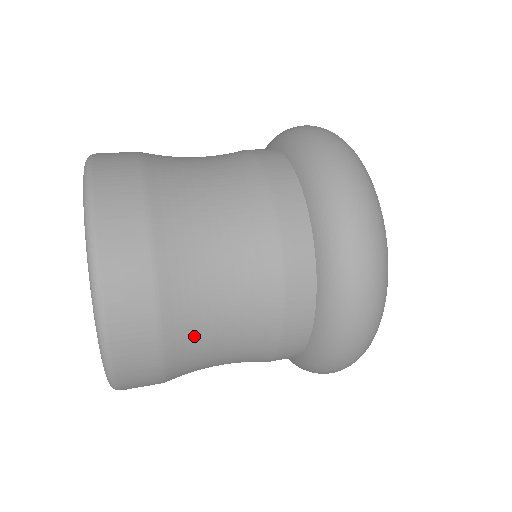
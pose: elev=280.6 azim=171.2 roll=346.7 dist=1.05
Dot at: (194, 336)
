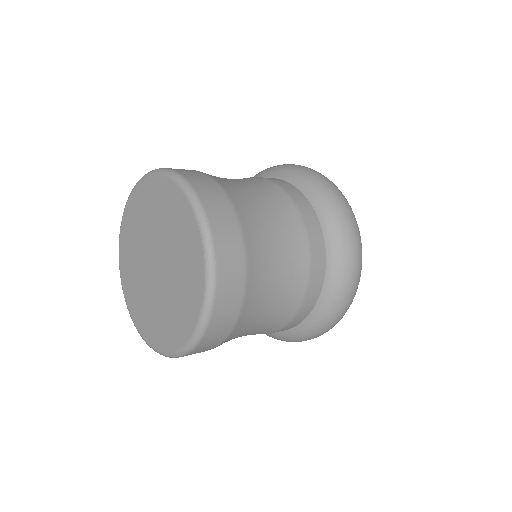
Dot at: (259, 241)
